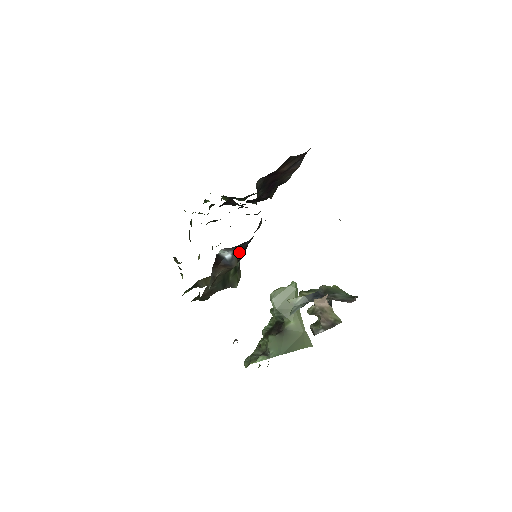
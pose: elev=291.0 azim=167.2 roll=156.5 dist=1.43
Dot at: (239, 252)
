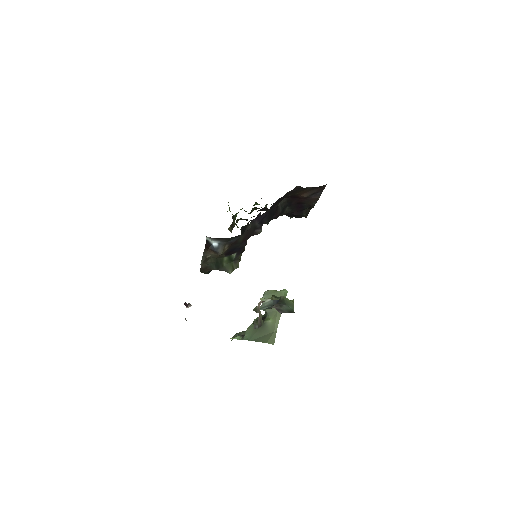
Dot at: (226, 245)
